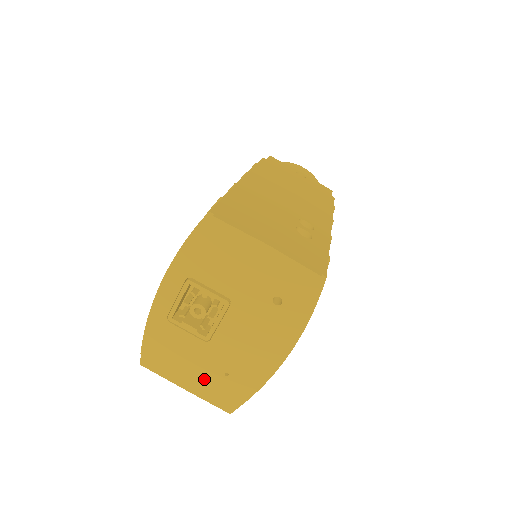
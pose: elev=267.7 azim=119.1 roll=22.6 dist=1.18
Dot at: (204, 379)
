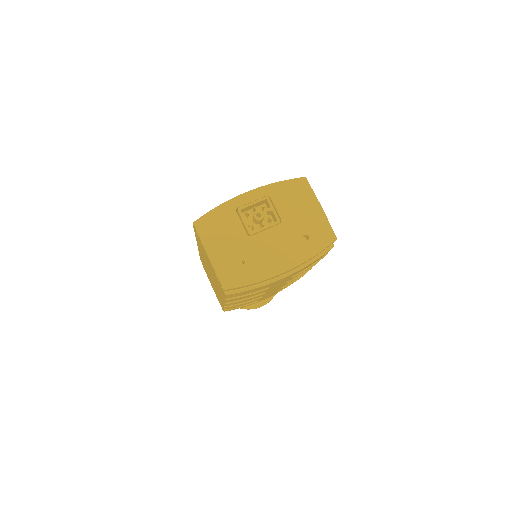
Dot at: (227, 257)
